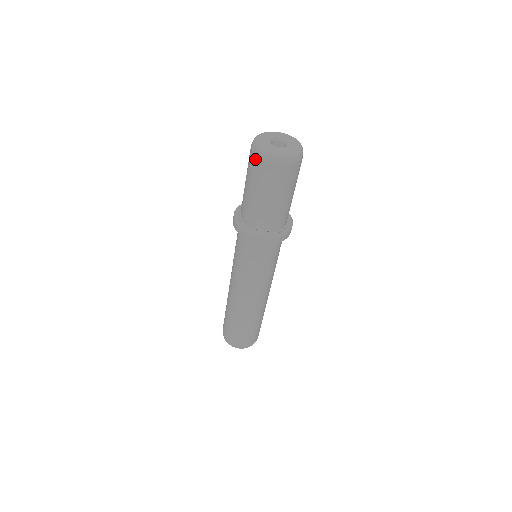
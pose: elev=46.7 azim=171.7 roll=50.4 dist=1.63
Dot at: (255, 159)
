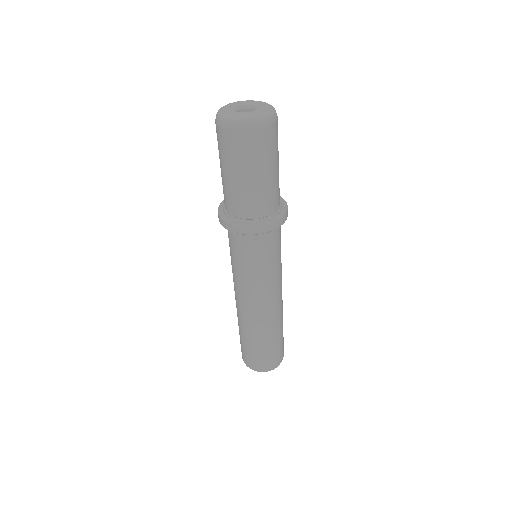
Dot at: (223, 133)
